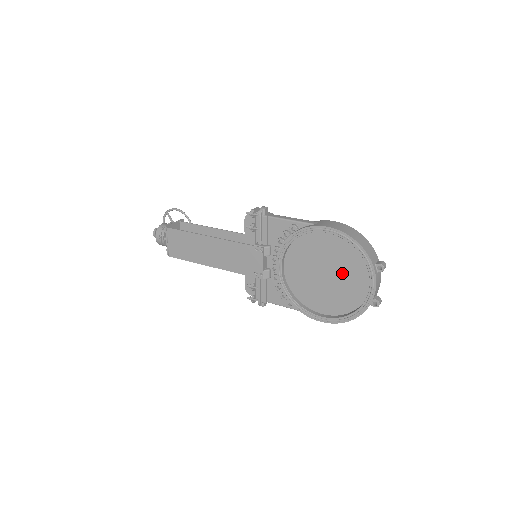
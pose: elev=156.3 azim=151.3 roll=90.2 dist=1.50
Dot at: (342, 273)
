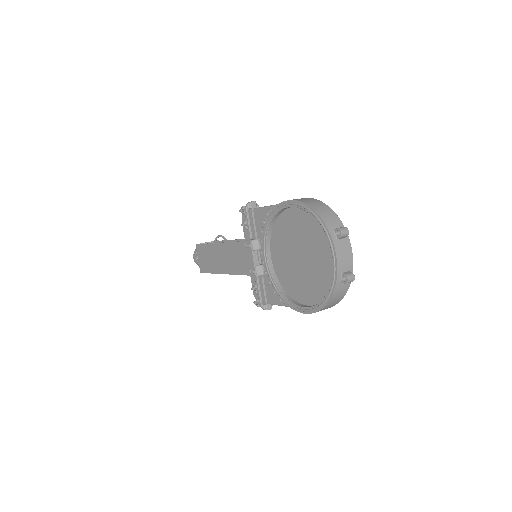
Dot at: (312, 250)
